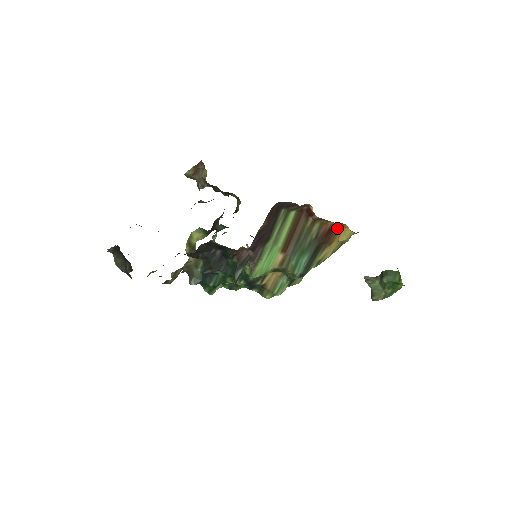
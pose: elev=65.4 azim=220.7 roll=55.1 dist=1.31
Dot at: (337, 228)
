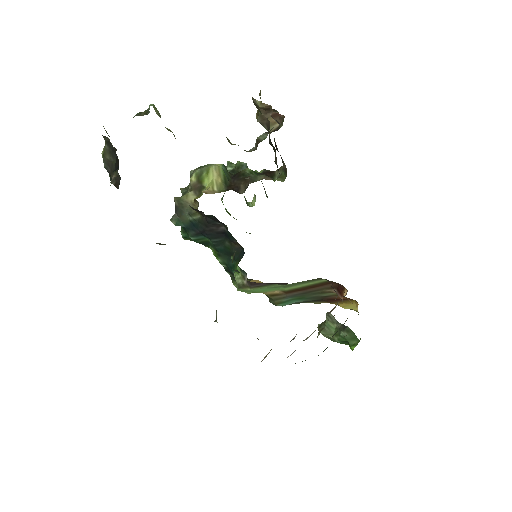
Dot at: occluded
